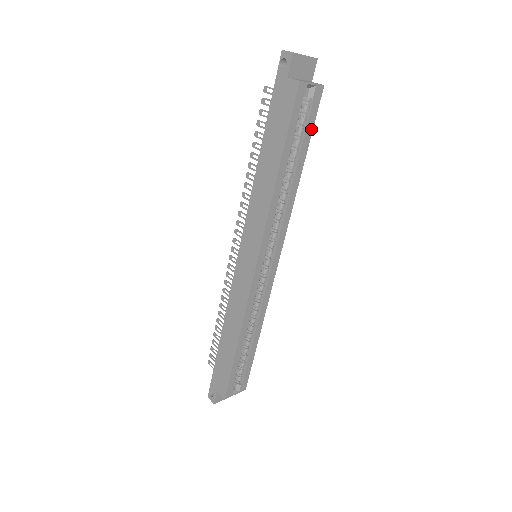
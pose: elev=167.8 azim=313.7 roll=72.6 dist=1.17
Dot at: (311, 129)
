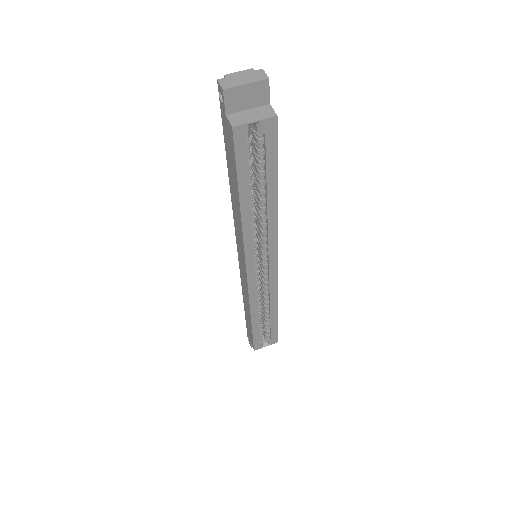
Dot at: (274, 159)
